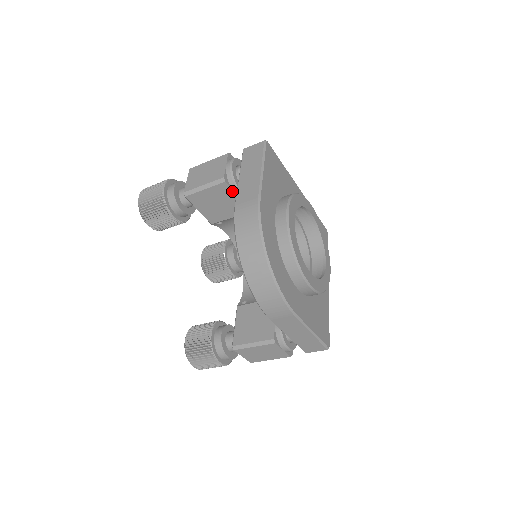
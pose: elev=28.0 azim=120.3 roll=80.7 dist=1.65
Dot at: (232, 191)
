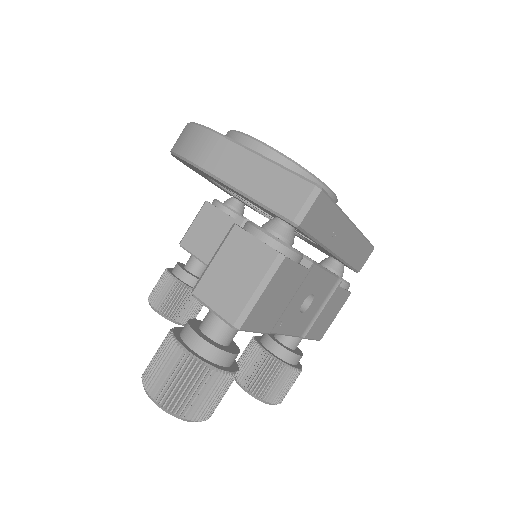
Dot at: (216, 208)
